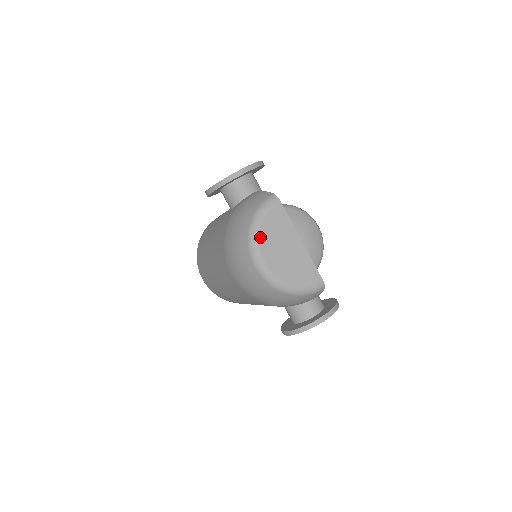
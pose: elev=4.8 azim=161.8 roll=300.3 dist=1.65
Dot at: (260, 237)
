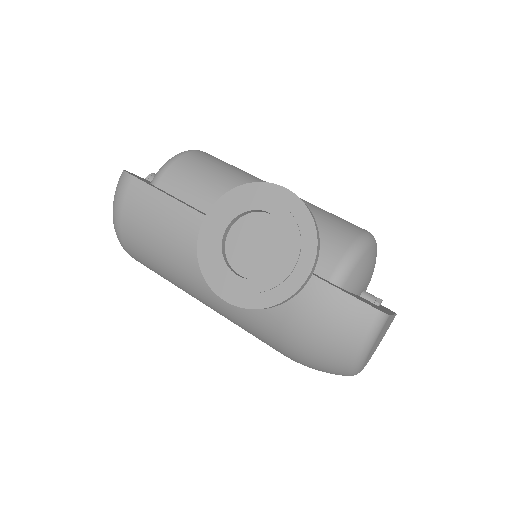
Dot at: (365, 362)
